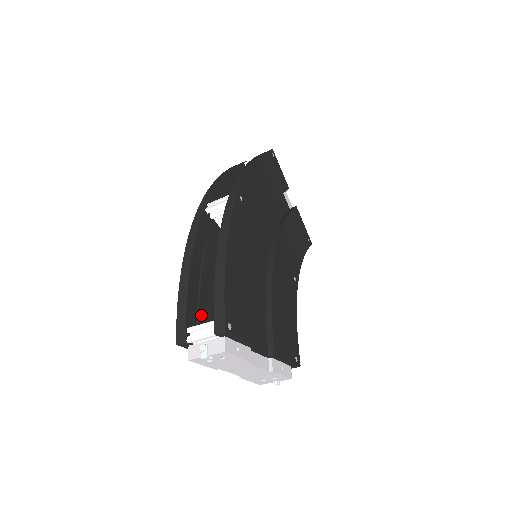
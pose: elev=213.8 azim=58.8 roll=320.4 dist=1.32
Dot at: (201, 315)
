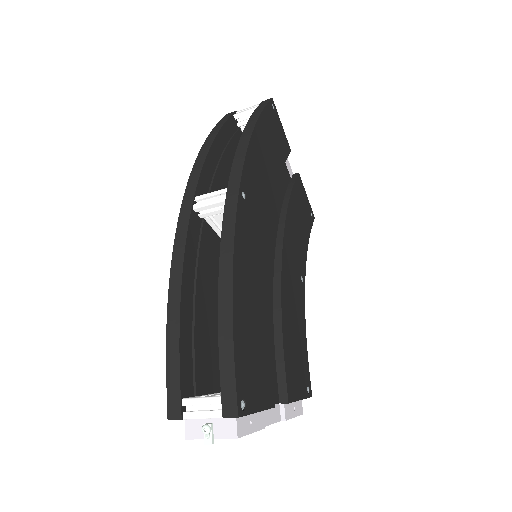
Dot at: (198, 370)
